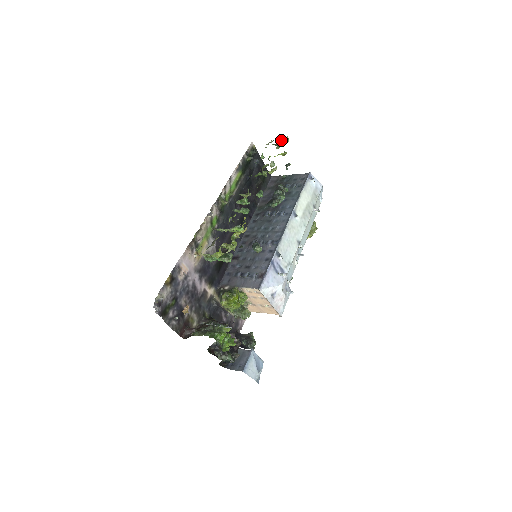
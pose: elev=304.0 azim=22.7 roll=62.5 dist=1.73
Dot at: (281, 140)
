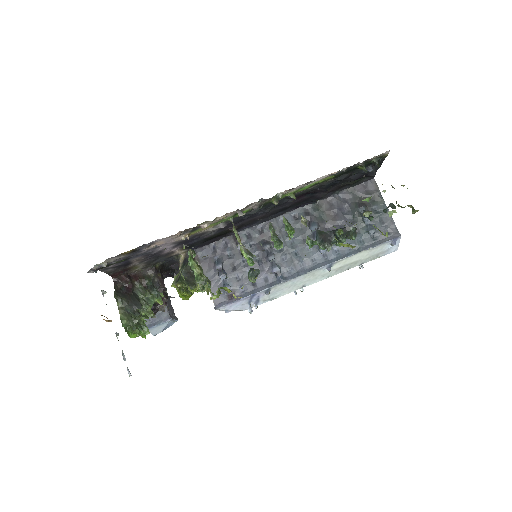
Dot at: occluded
